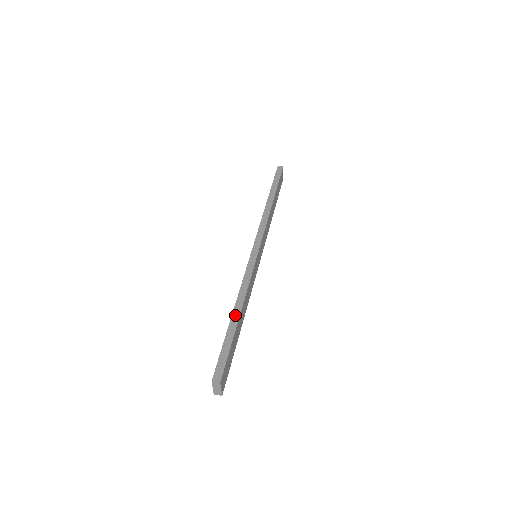
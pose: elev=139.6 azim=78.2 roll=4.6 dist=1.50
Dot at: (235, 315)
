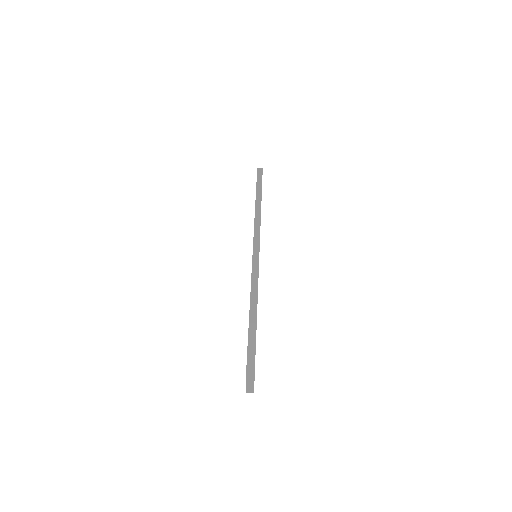
Dot at: (252, 314)
